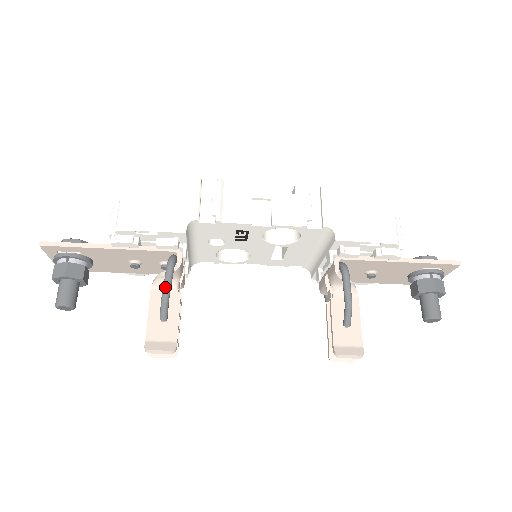
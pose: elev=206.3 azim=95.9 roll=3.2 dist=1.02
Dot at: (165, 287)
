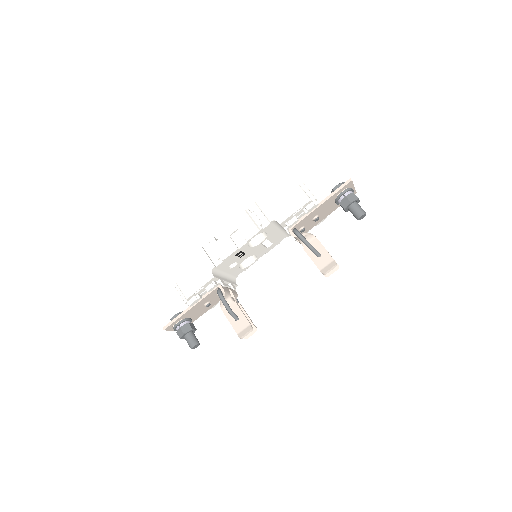
Dot at: (225, 306)
